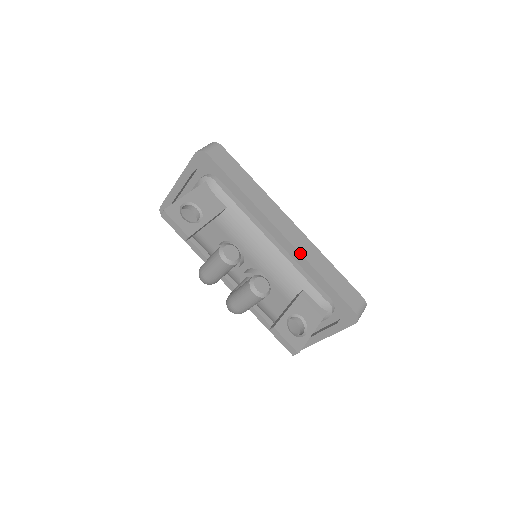
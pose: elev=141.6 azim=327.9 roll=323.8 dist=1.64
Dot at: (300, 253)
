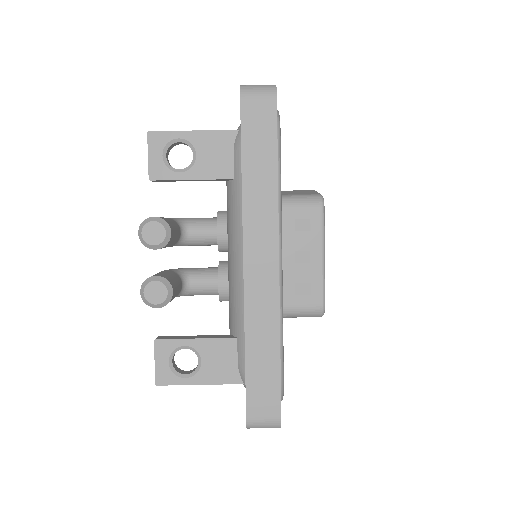
Dot at: (244, 301)
